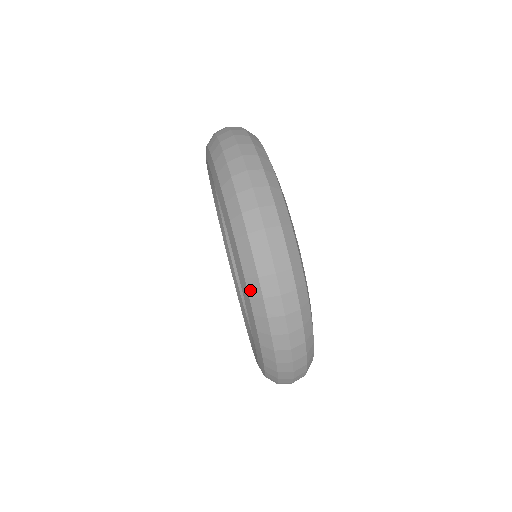
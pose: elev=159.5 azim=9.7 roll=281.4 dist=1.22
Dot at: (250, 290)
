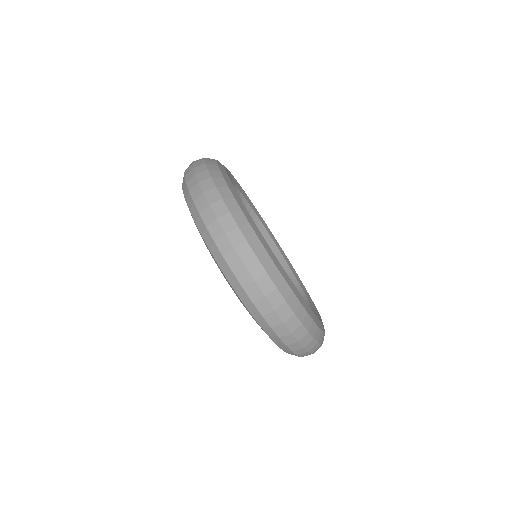
Dot at: (274, 341)
